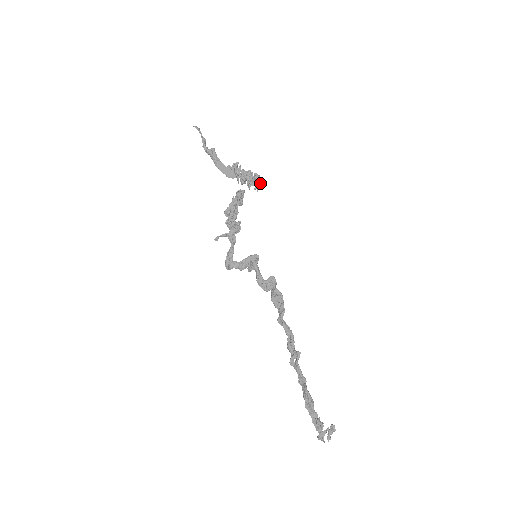
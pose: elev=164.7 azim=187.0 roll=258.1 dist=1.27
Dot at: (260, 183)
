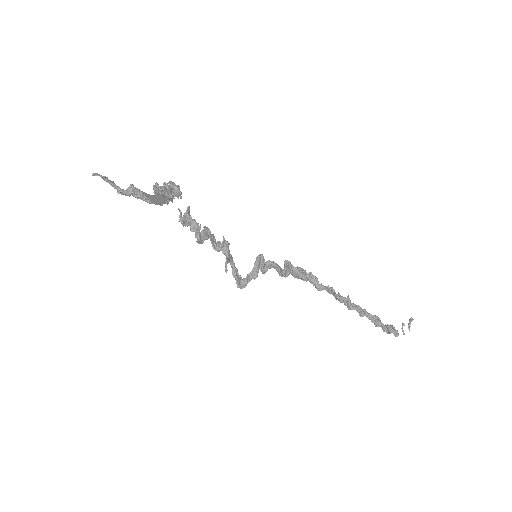
Dot at: (179, 189)
